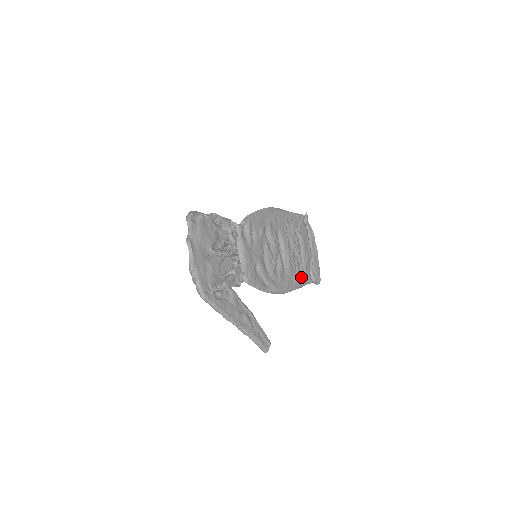
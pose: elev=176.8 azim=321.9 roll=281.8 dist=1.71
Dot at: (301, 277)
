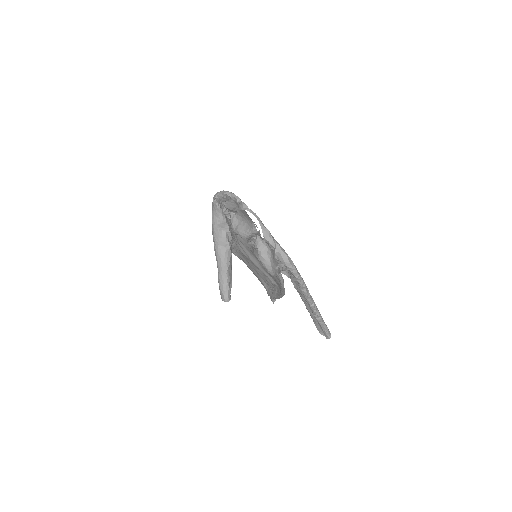
Dot at: (273, 288)
